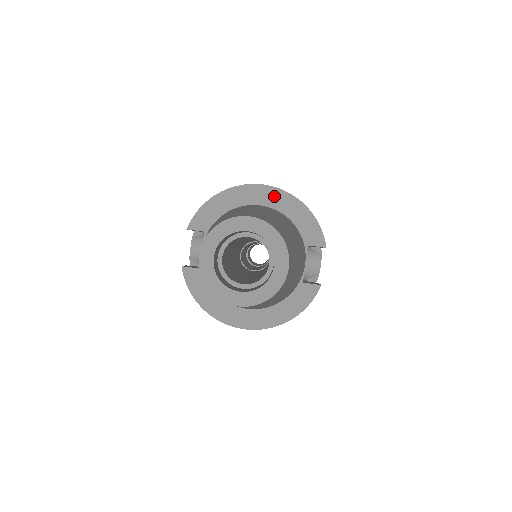
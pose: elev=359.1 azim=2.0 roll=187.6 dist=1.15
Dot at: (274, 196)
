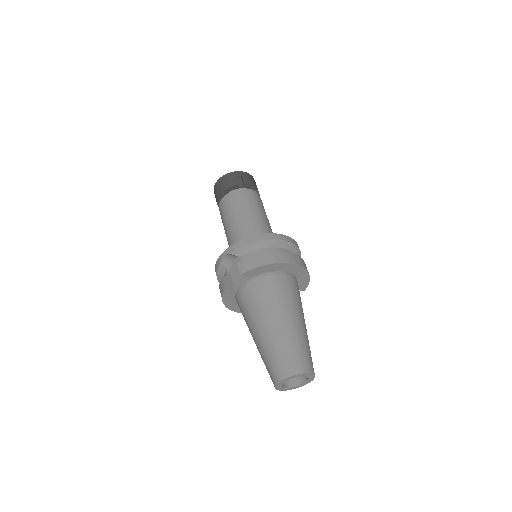
Dot at: (298, 270)
